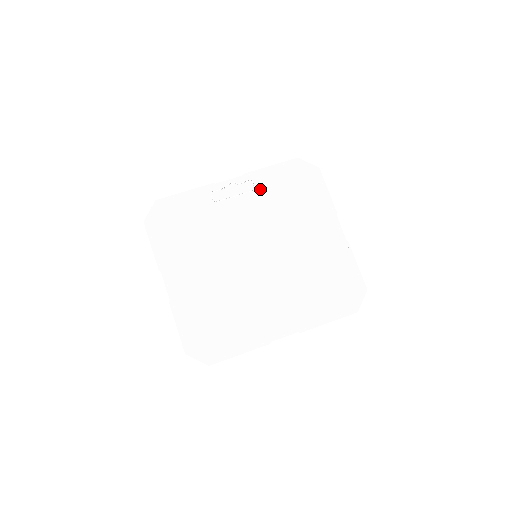
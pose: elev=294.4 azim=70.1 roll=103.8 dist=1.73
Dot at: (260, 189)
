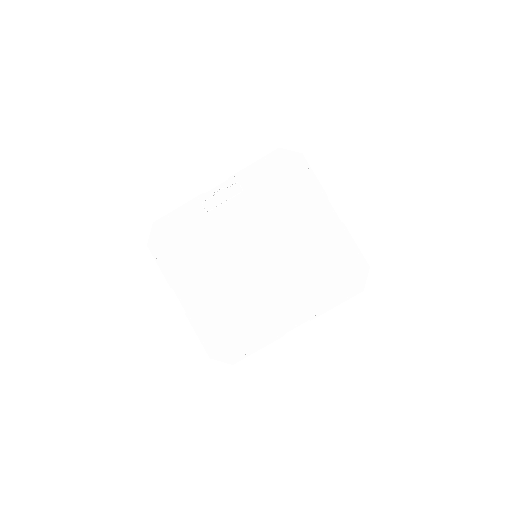
Dot at: (247, 189)
